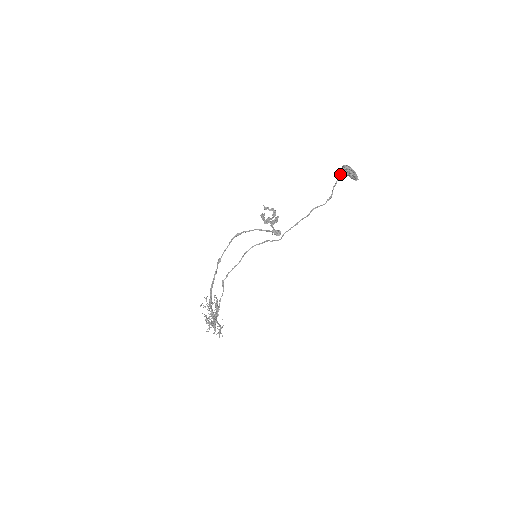
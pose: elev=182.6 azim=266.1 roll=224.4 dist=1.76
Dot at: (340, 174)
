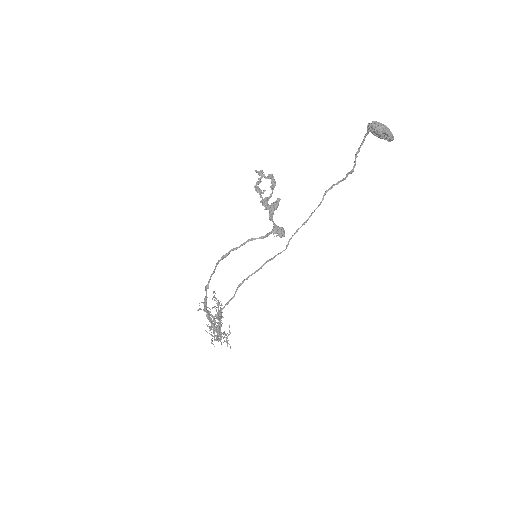
Dot at: (365, 135)
